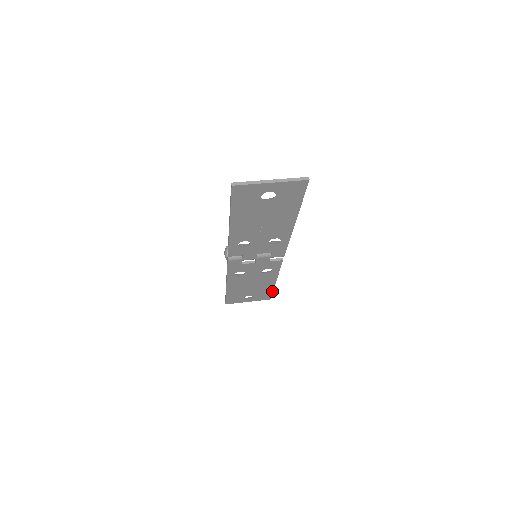
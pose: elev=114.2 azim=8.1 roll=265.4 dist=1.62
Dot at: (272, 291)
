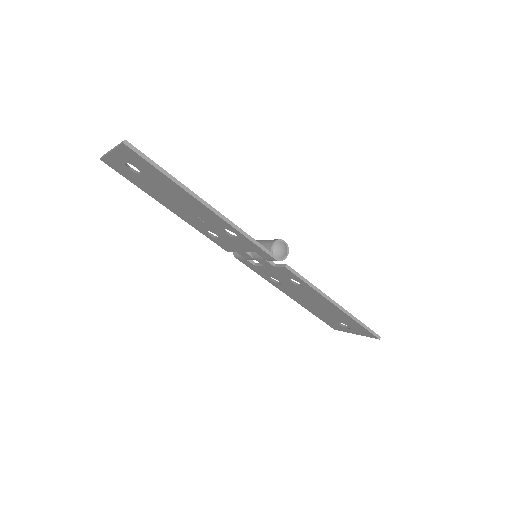
Dot at: (359, 323)
